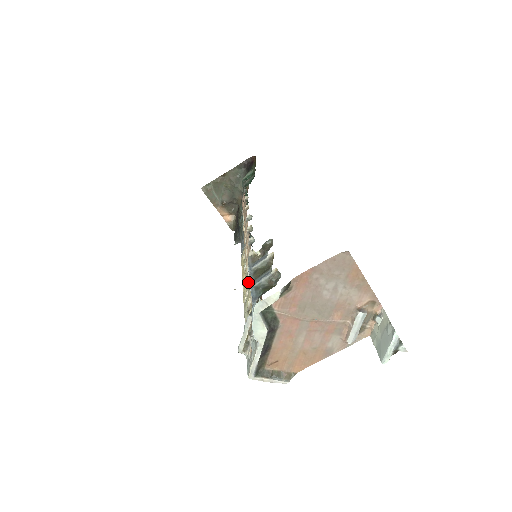
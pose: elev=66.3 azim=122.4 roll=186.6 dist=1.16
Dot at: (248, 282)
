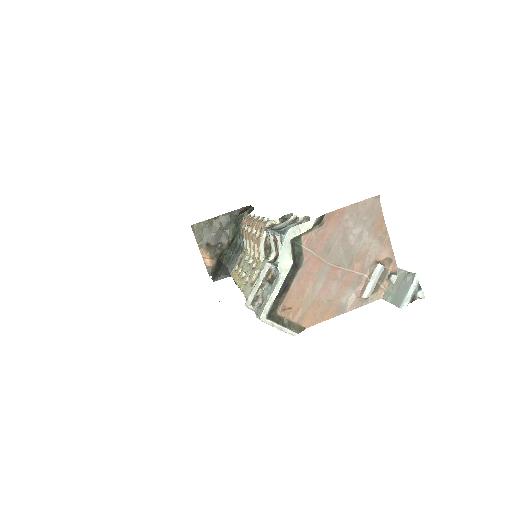
Dot at: (250, 269)
